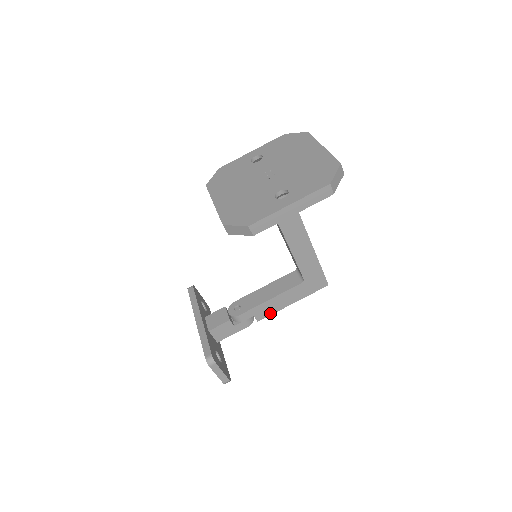
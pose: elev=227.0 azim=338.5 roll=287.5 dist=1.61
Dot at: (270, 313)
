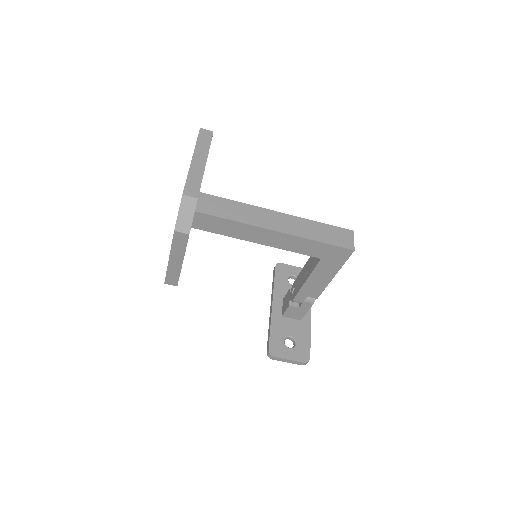
Dot at: (321, 290)
